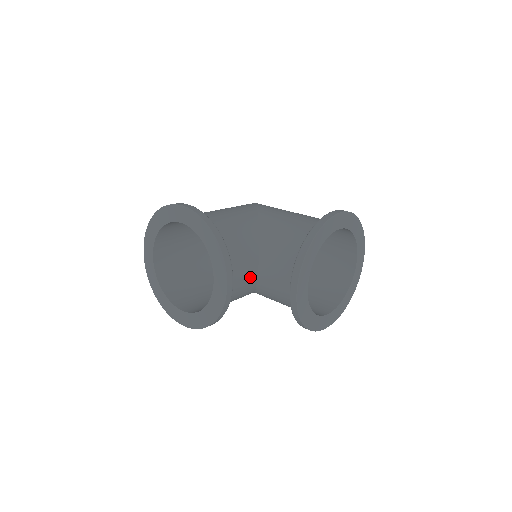
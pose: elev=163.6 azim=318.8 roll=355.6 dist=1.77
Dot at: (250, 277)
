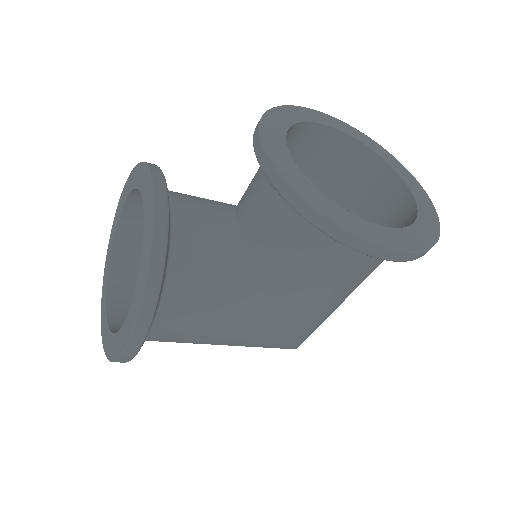
Dot at: (224, 231)
